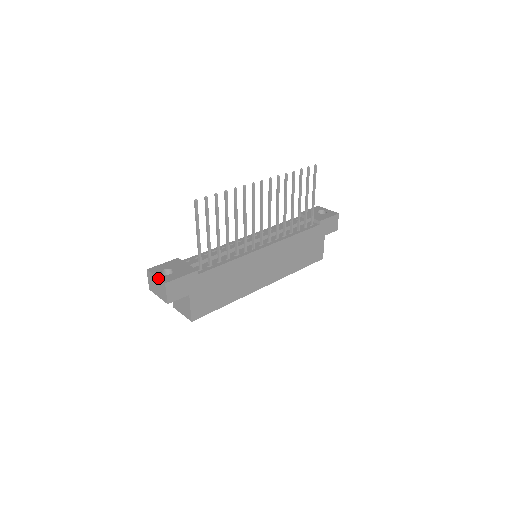
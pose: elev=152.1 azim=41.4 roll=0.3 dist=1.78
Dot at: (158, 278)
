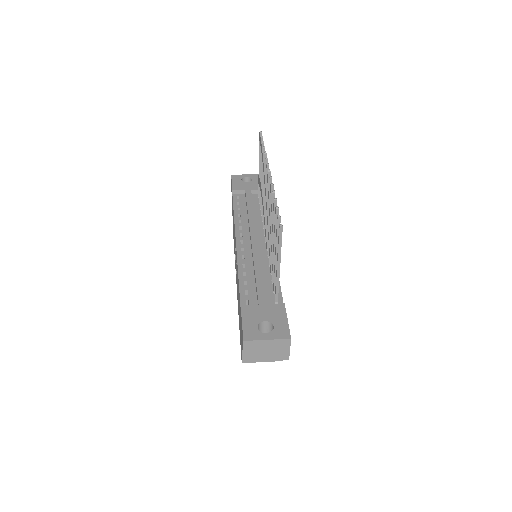
Dot at: (274, 339)
